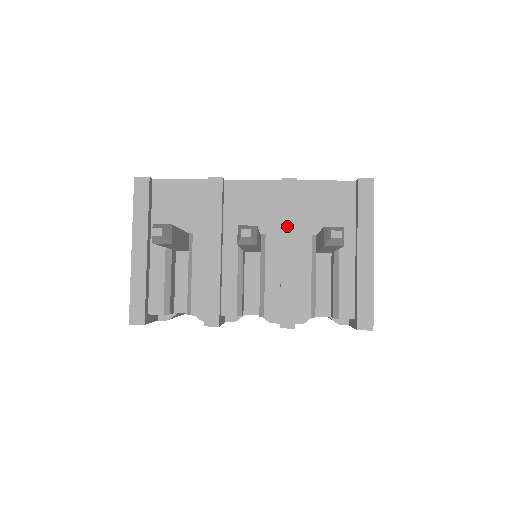
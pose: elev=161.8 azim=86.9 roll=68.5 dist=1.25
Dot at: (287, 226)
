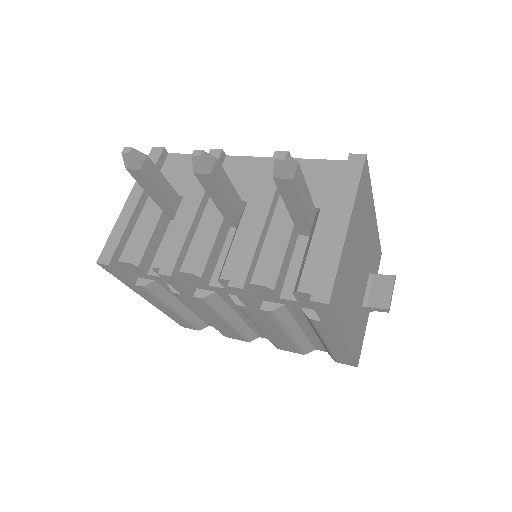
Dot at: (266, 191)
